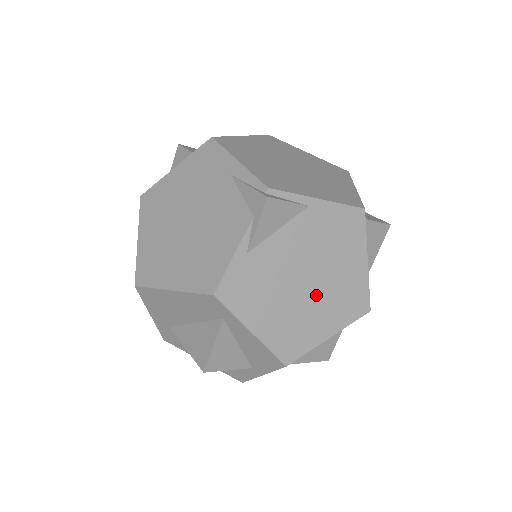
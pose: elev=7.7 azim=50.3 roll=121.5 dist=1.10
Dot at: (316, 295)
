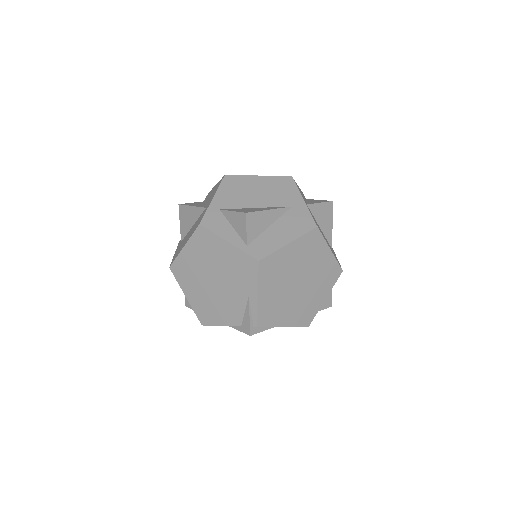
Dot at: occluded
